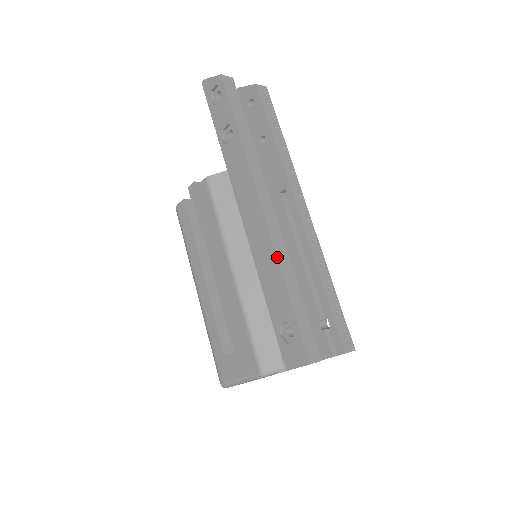
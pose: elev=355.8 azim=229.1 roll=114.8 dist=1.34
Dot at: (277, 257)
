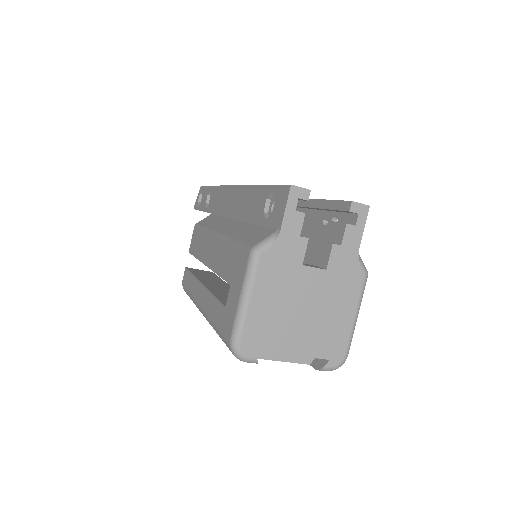
Dot at: (247, 185)
